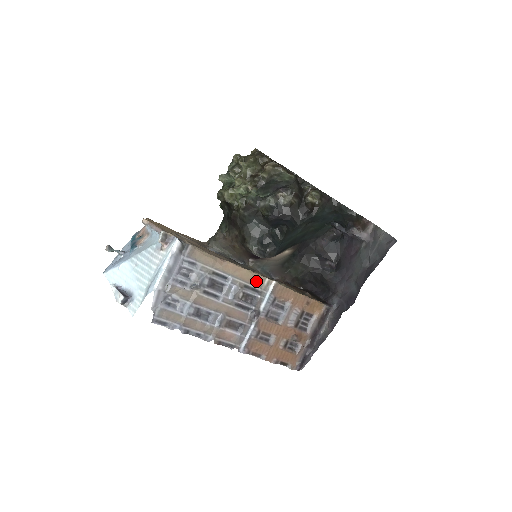
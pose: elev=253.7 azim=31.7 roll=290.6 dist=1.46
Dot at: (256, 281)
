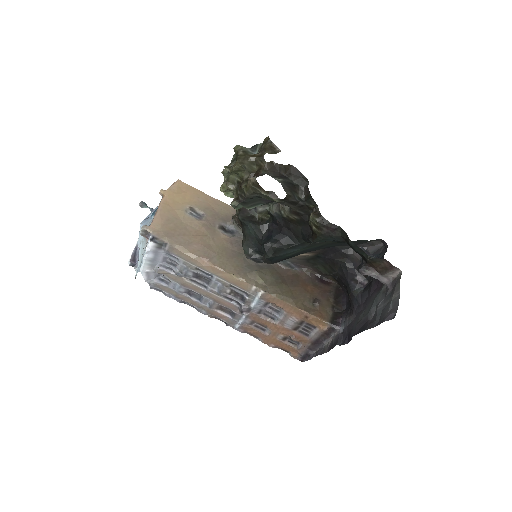
Dot at: (242, 285)
